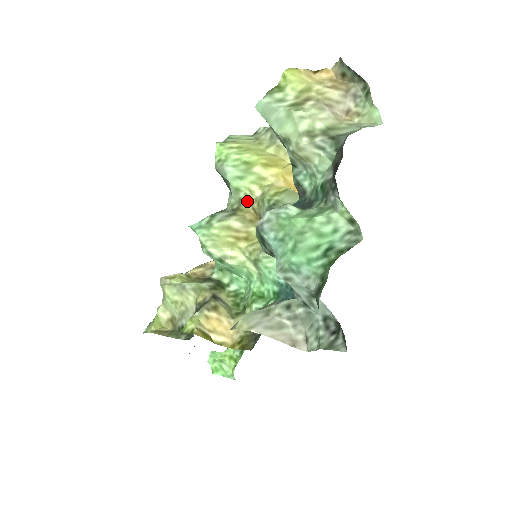
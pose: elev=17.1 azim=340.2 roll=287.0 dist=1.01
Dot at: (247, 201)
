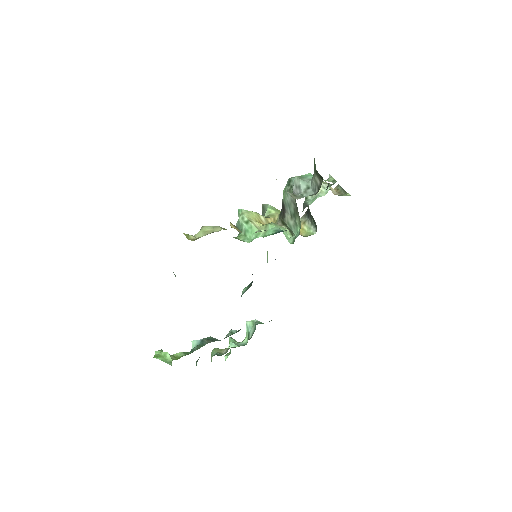
Dot at: (272, 216)
